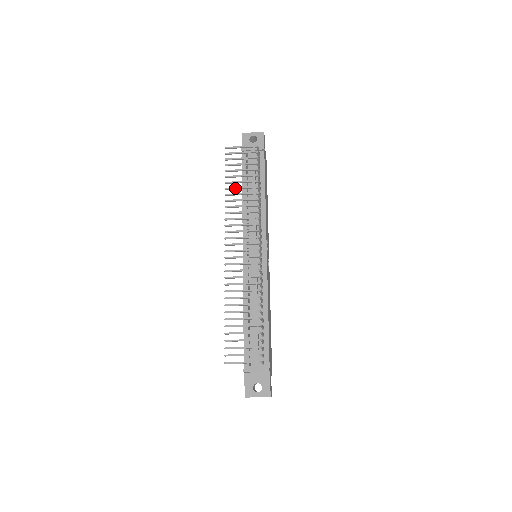
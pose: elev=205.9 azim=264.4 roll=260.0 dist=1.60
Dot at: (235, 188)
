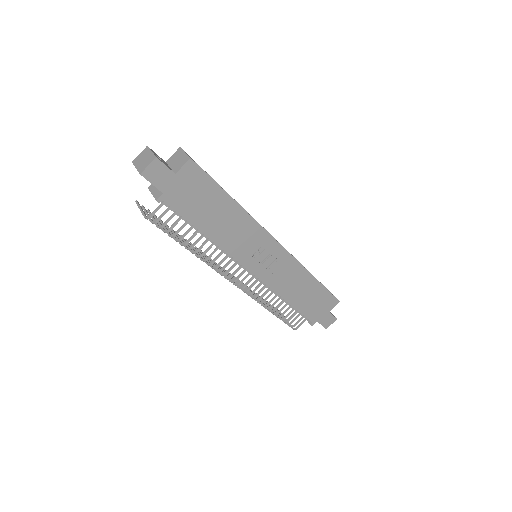
Dot at: occluded
